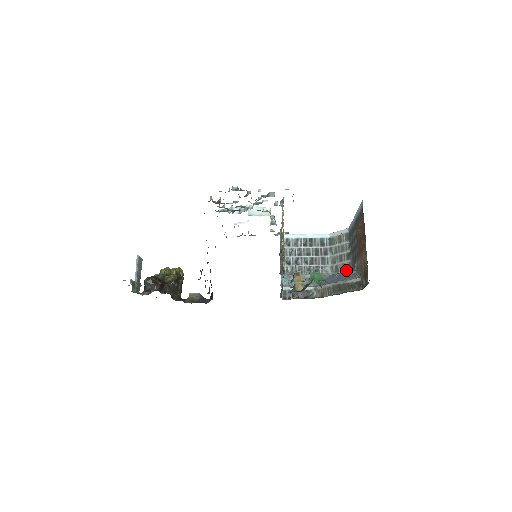
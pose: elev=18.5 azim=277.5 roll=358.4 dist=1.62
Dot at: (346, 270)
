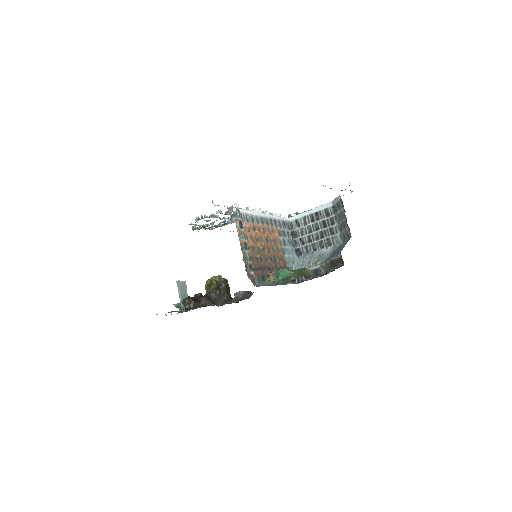
Dot at: (349, 237)
